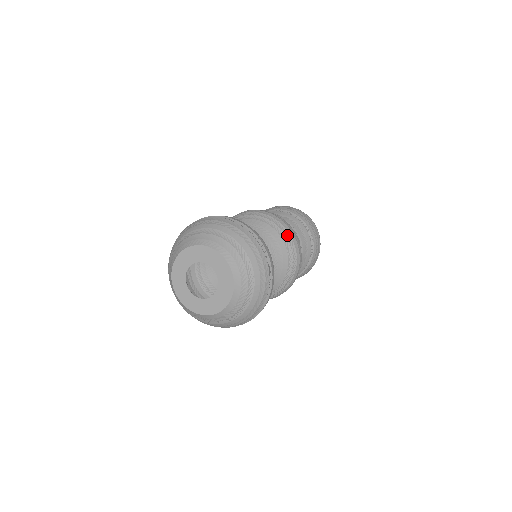
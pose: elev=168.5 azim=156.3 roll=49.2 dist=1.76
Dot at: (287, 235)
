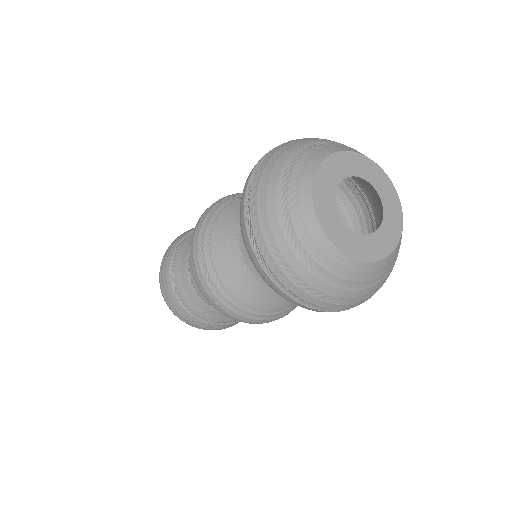
Dot at: occluded
